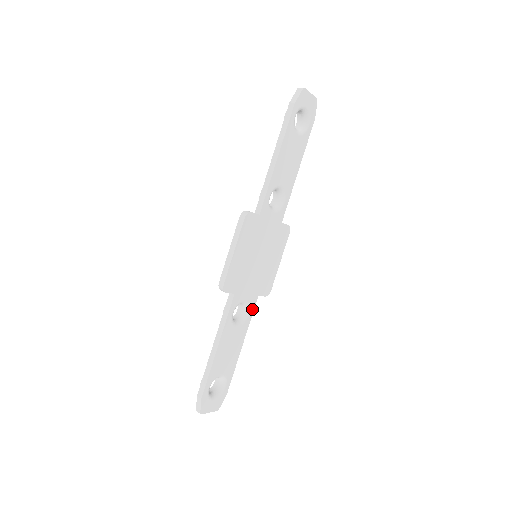
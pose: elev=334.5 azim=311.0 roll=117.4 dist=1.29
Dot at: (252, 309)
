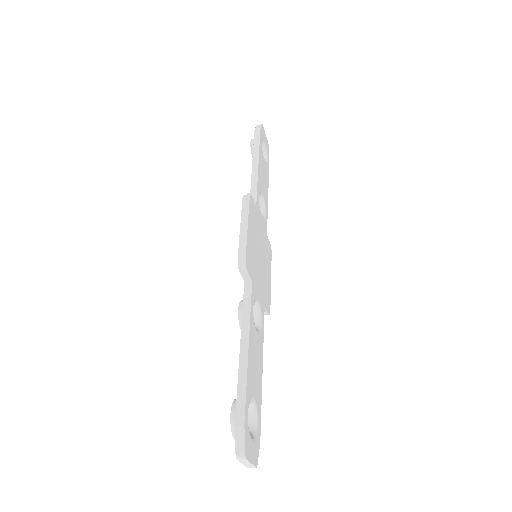
Dot at: (263, 320)
